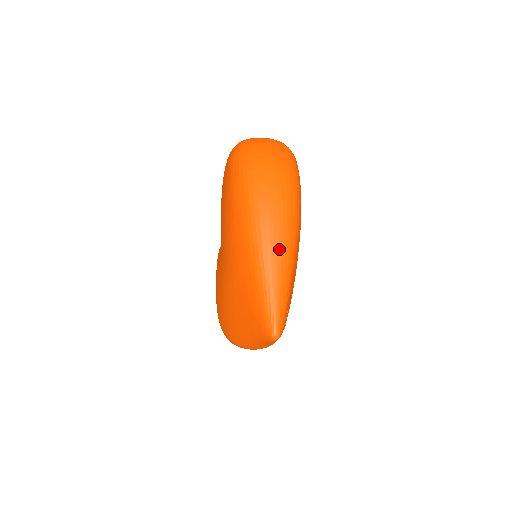
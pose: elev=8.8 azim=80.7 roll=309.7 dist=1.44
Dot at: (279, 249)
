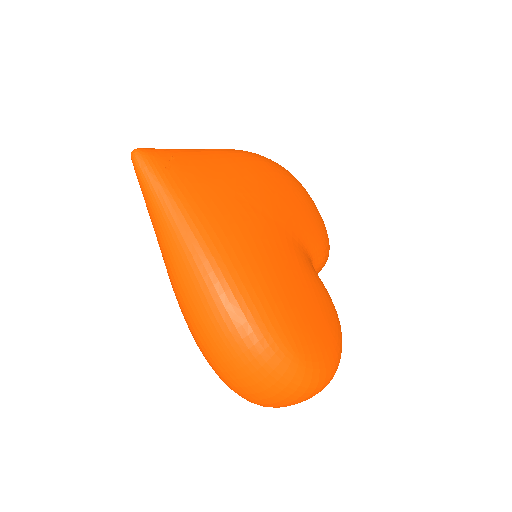
Dot at: occluded
